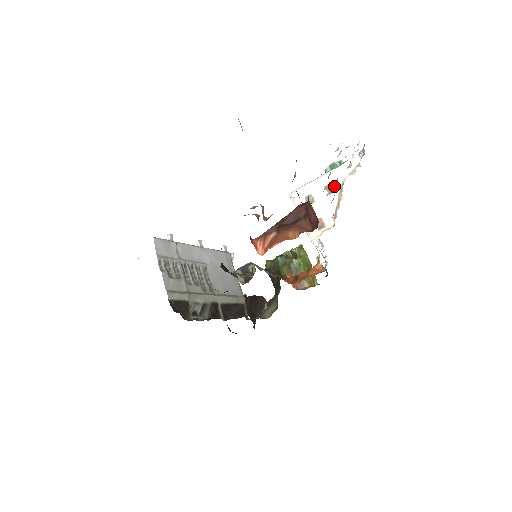
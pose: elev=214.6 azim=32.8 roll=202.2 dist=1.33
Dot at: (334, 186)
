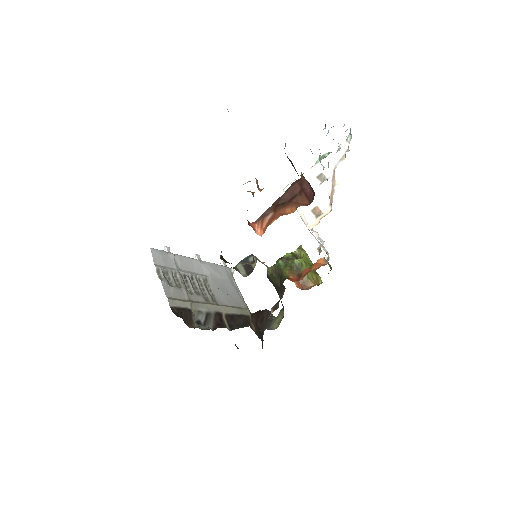
Dot at: (326, 174)
